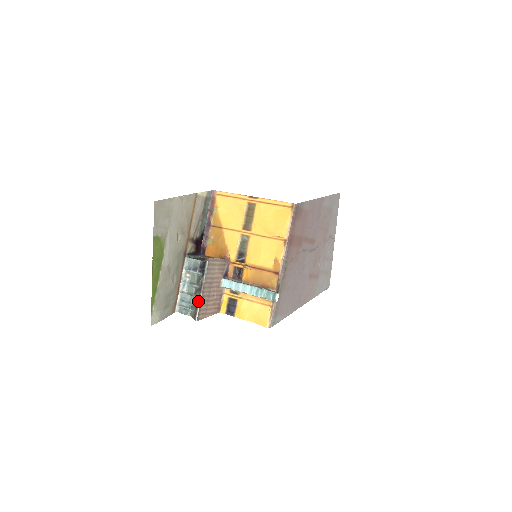
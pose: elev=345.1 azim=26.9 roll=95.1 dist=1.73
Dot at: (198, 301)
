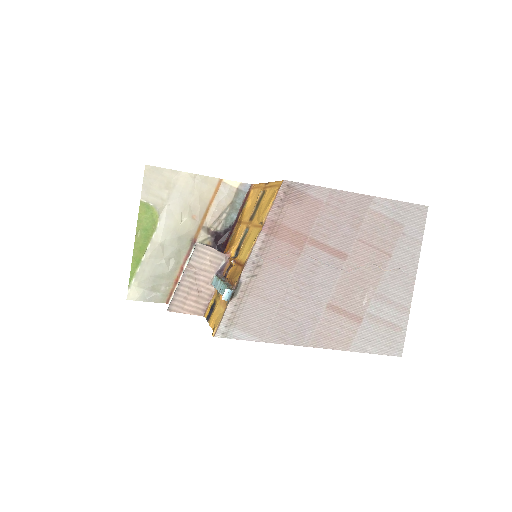
Dot at: (176, 289)
